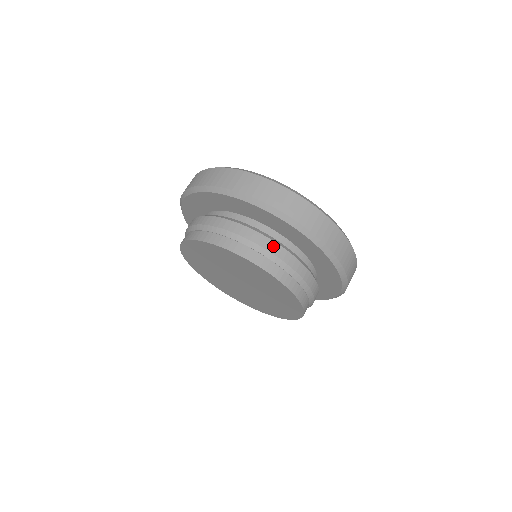
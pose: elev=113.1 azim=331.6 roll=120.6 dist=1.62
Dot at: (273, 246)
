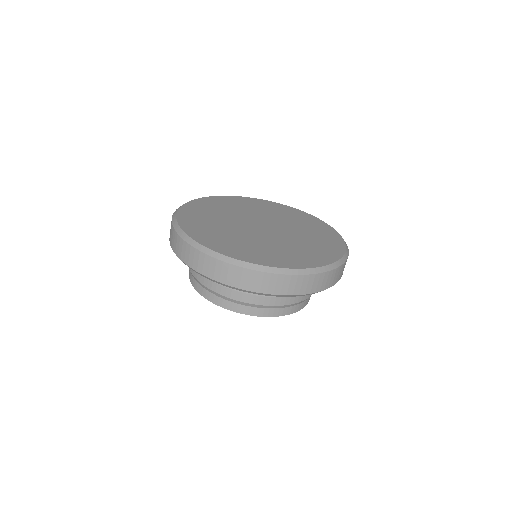
Dot at: (214, 286)
